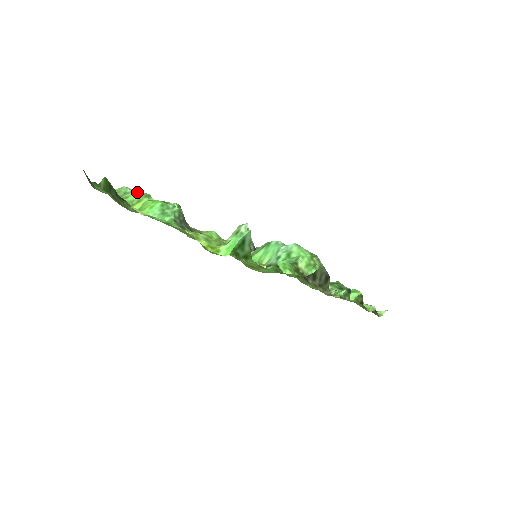
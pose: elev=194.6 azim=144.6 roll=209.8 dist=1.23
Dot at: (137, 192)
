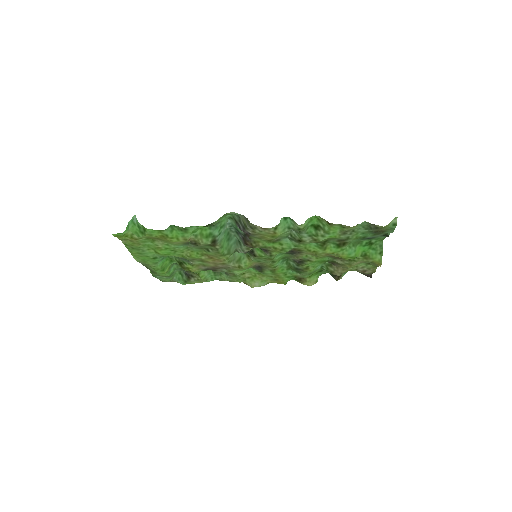
Dot at: (175, 267)
